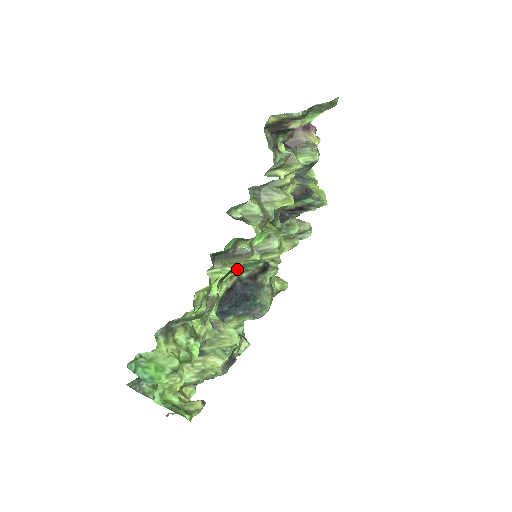
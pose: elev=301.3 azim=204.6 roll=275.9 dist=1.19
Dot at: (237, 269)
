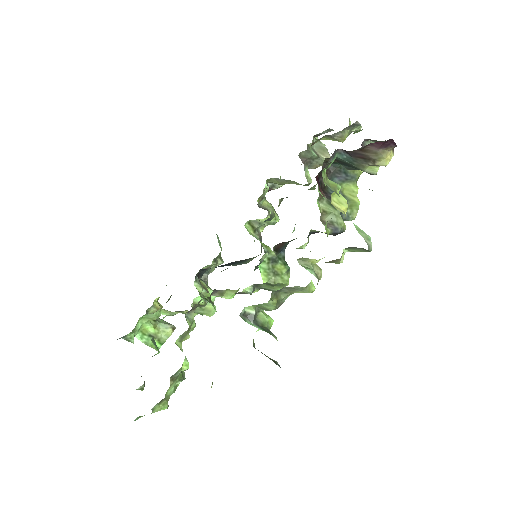
Dot at: occluded
